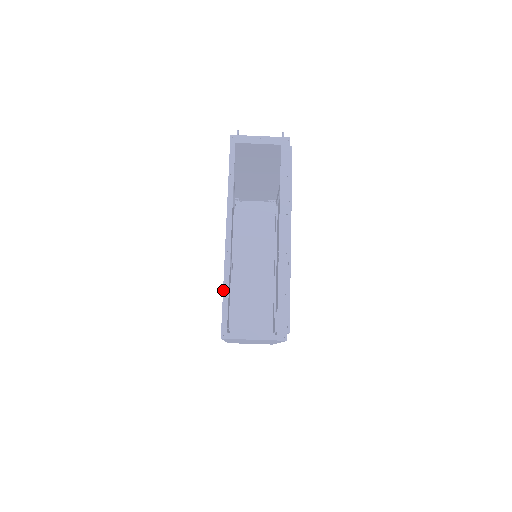
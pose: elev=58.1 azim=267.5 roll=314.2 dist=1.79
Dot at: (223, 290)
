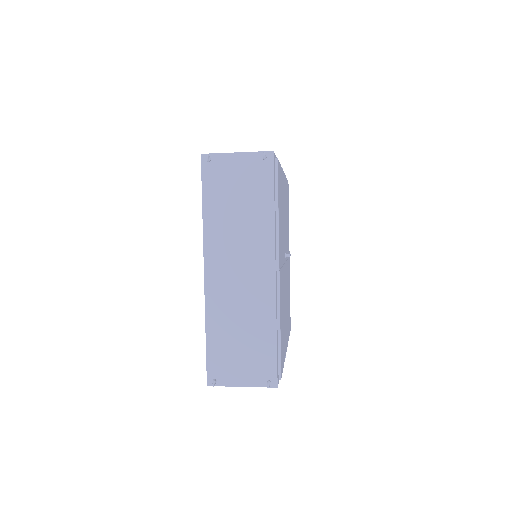
Dot at: occluded
